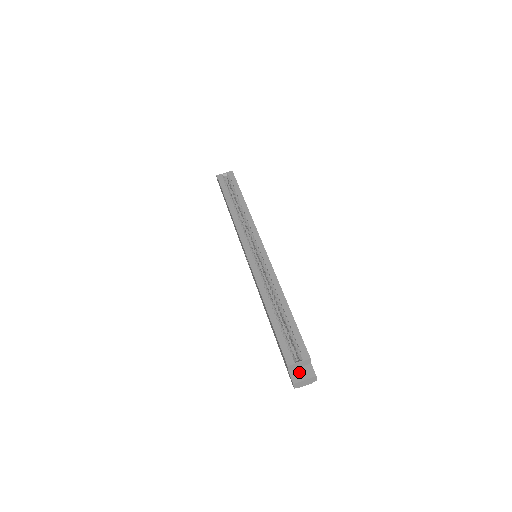
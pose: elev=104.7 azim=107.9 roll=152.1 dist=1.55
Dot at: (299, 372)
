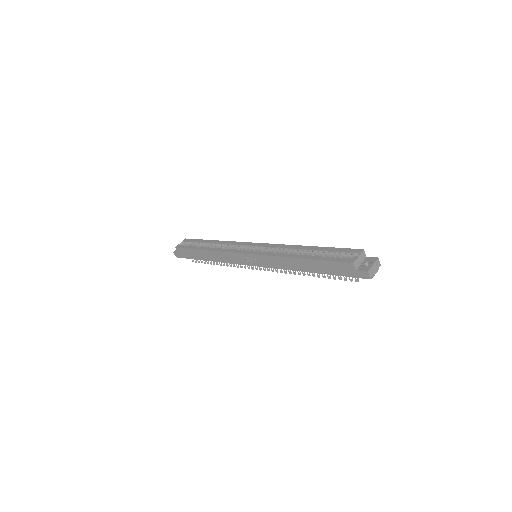
Dot at: (364, 265)
